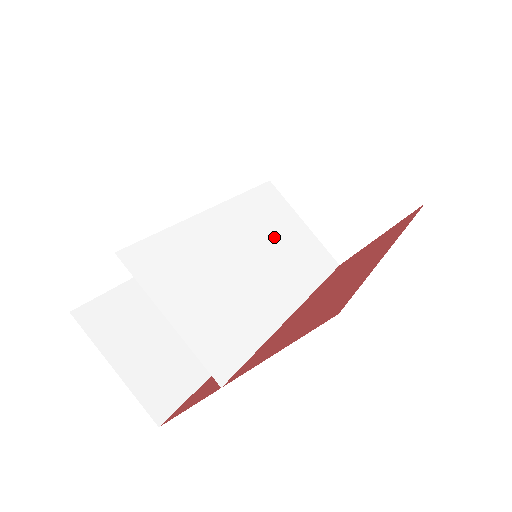
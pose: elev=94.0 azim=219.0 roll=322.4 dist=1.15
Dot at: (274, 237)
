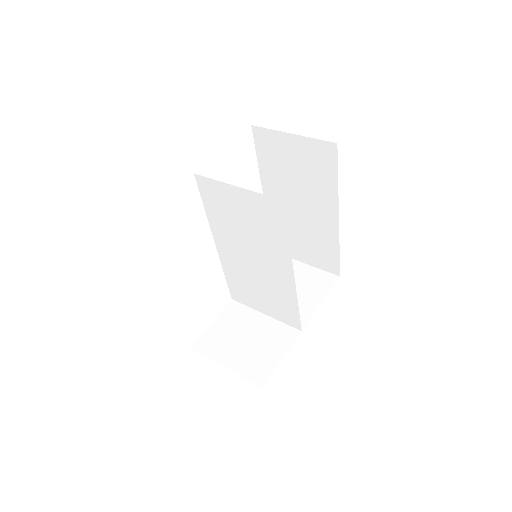
Dot at: (255, 285)
